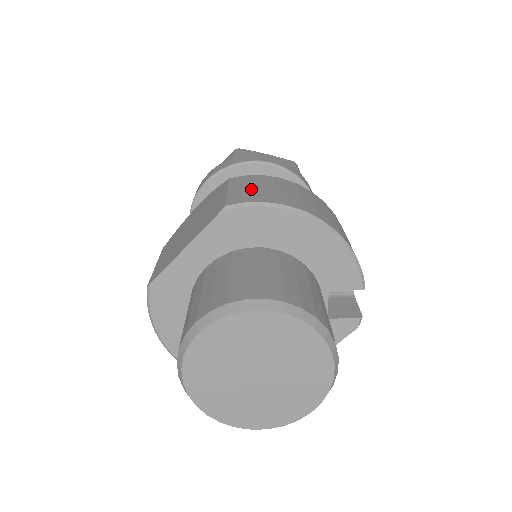
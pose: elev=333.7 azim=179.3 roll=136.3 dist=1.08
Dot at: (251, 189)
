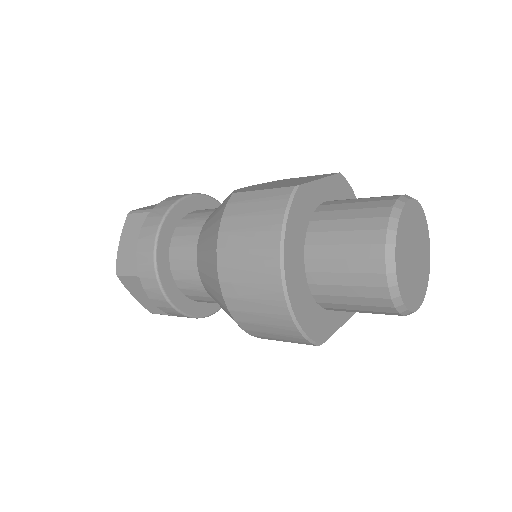
Dot at: occluded
